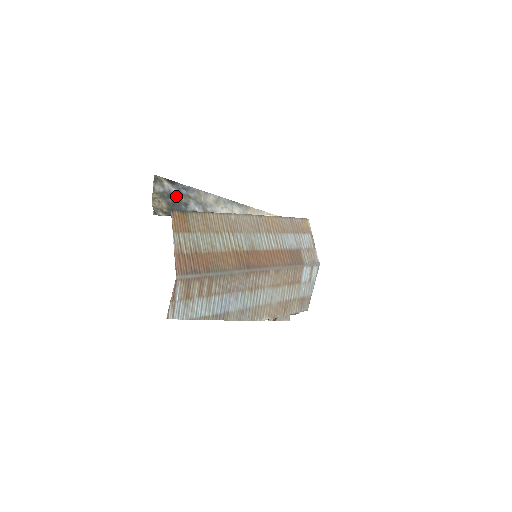
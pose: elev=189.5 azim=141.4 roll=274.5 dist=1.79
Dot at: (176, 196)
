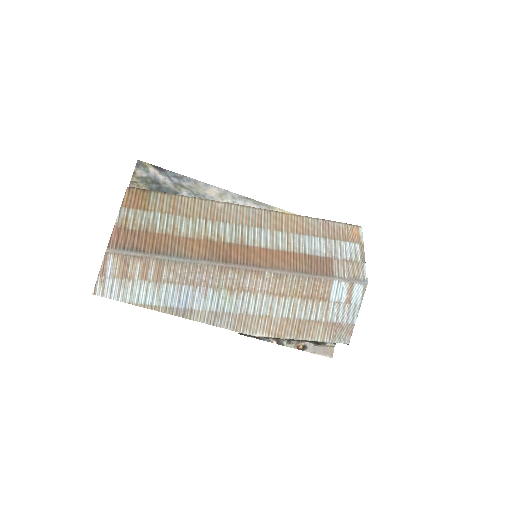
Dot at: (163, 183)
